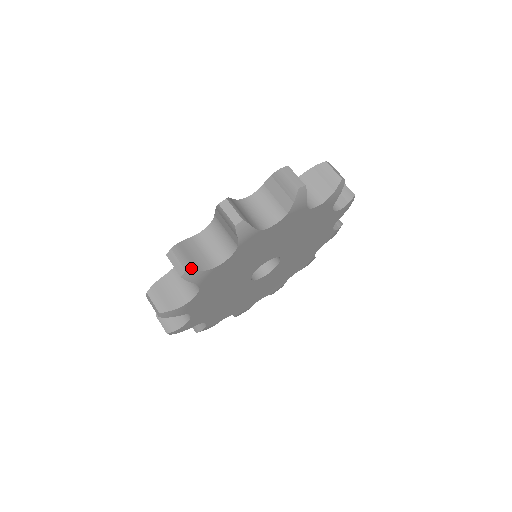
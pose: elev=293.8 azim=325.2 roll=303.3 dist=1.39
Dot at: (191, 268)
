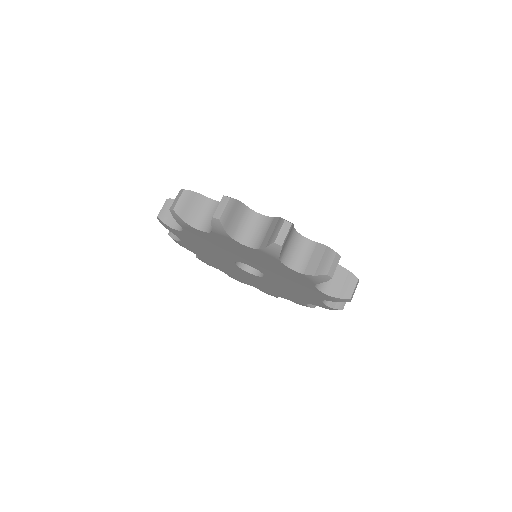
Dot at: (223, 222)
